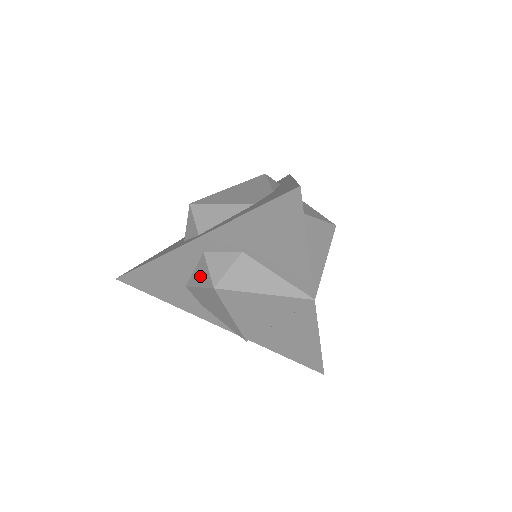
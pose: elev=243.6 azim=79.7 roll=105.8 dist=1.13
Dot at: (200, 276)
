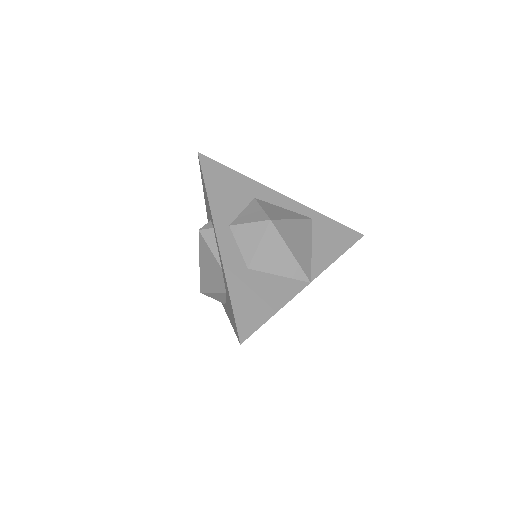
Dot at: occluded
